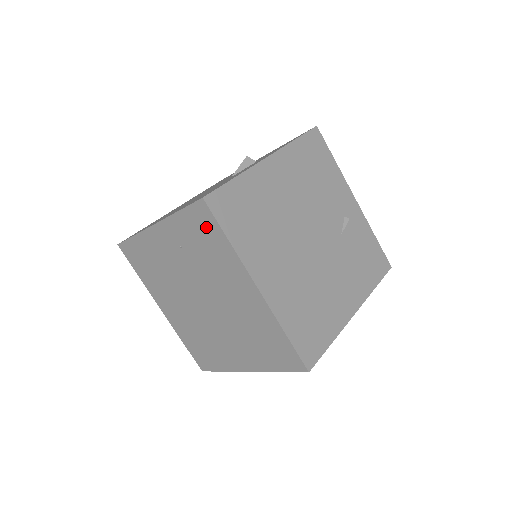
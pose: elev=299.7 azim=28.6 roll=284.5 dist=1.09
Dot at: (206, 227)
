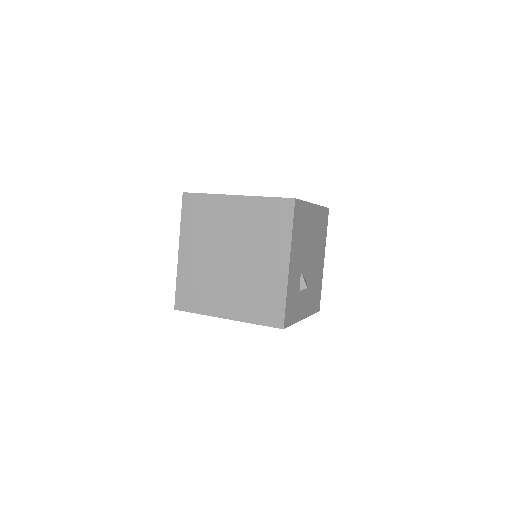
Dot at: (195, 205)
